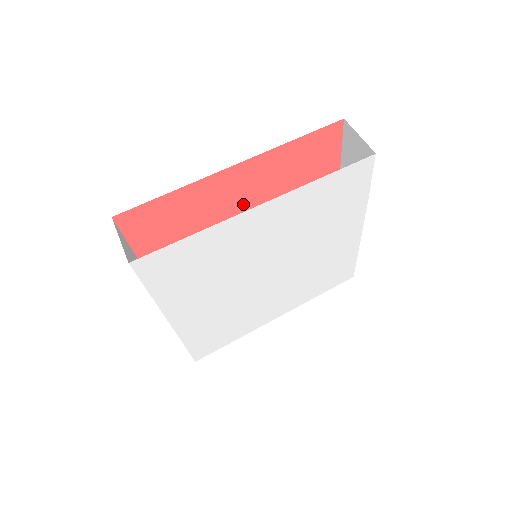
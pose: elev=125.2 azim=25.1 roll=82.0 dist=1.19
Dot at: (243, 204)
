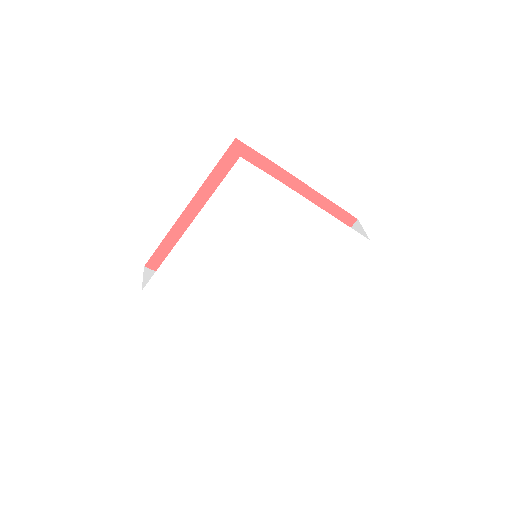
Dot at: occluded
